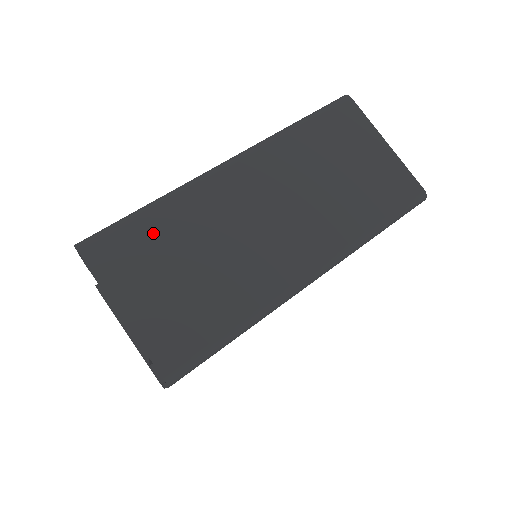
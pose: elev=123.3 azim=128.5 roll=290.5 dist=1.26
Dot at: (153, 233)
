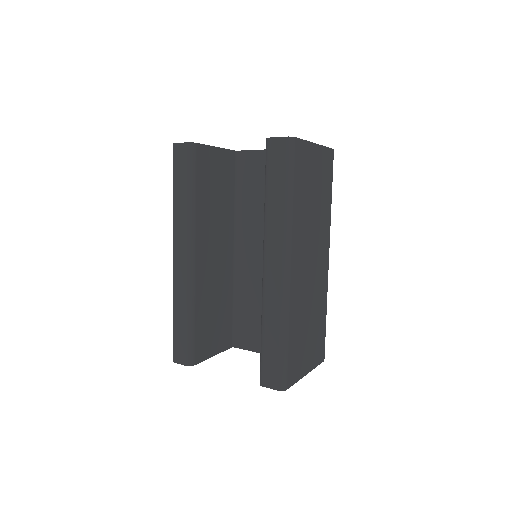
Dot at: (295, 341)
